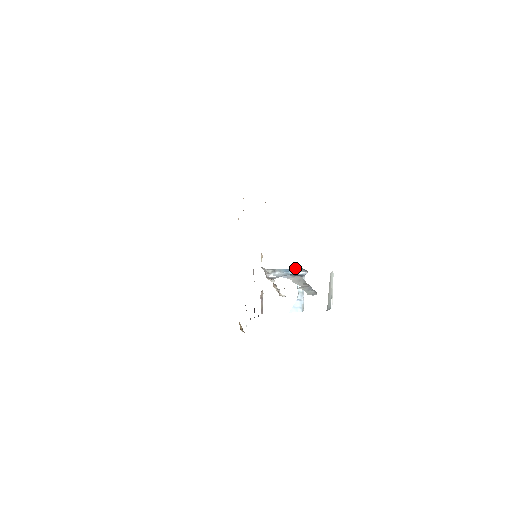
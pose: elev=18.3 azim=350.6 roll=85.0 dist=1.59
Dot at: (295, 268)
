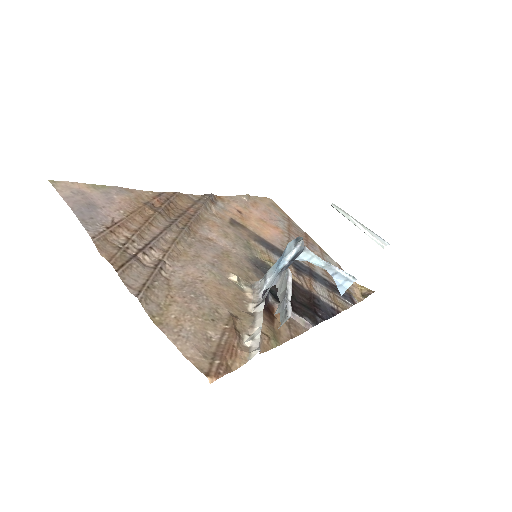
Dot at: (285, 250)
